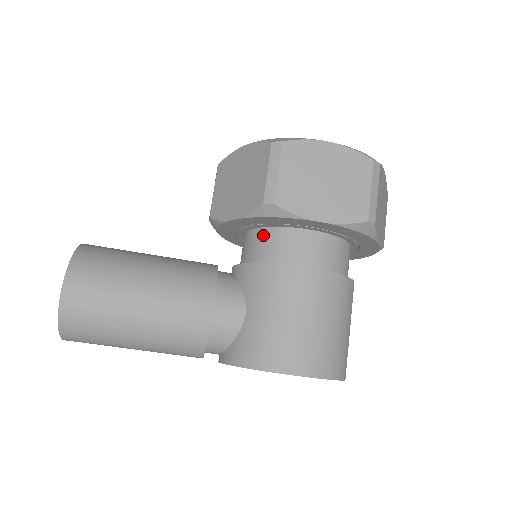
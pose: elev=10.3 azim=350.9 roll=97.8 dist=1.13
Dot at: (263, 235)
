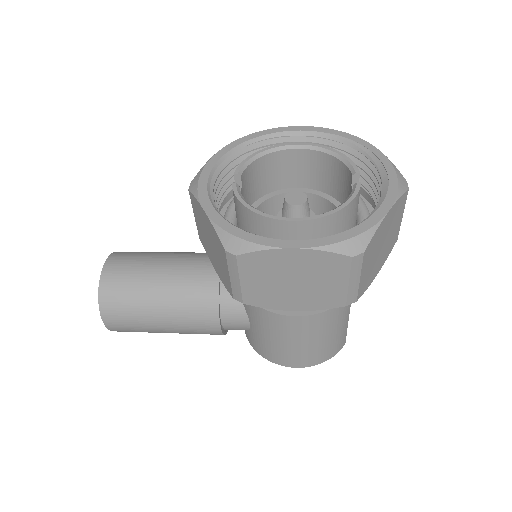
Dot at: occluded
